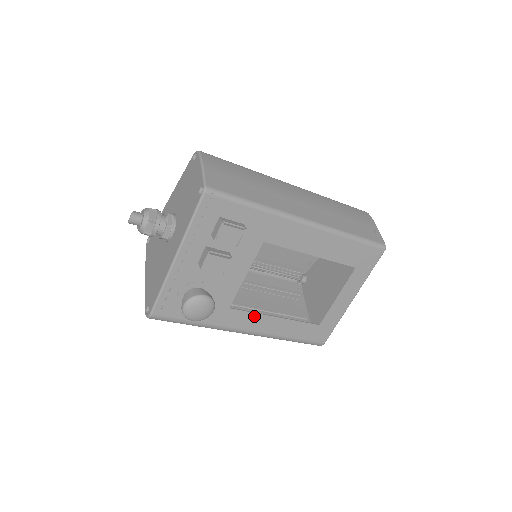
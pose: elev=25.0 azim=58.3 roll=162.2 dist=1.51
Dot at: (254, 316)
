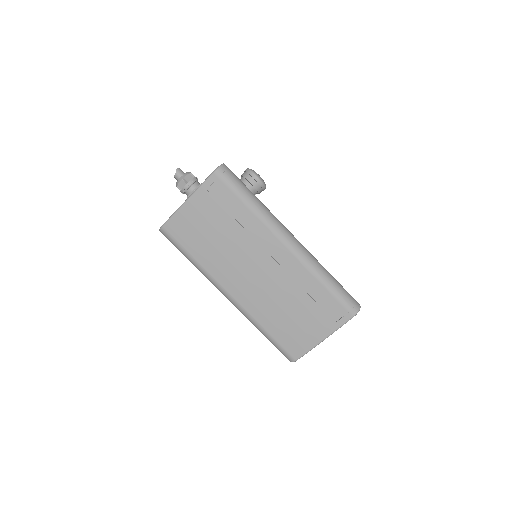
Dot at: occluded
